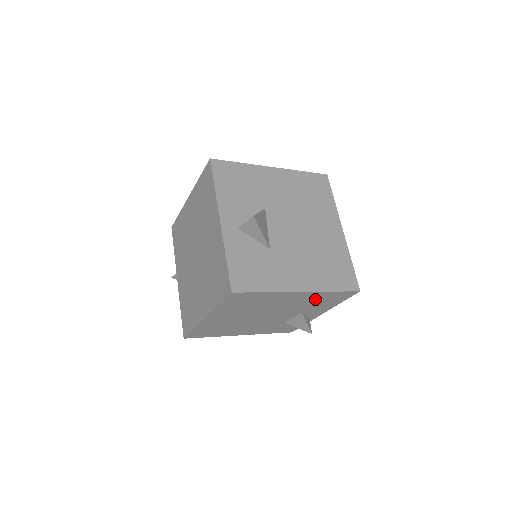
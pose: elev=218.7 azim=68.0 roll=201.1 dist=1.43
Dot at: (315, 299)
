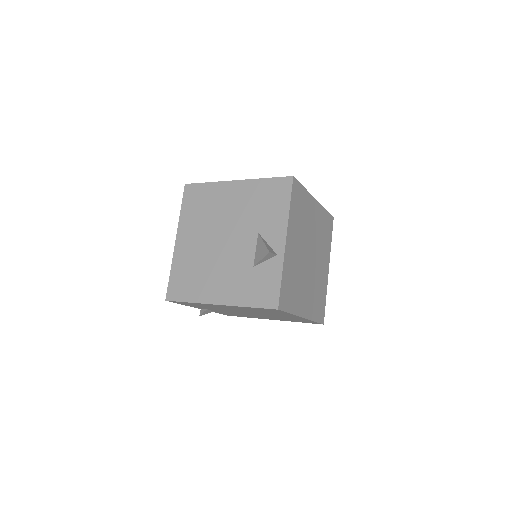
Dot at: (257, 197)
